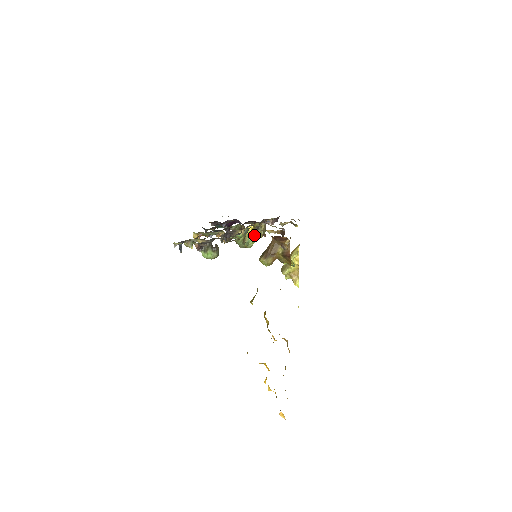
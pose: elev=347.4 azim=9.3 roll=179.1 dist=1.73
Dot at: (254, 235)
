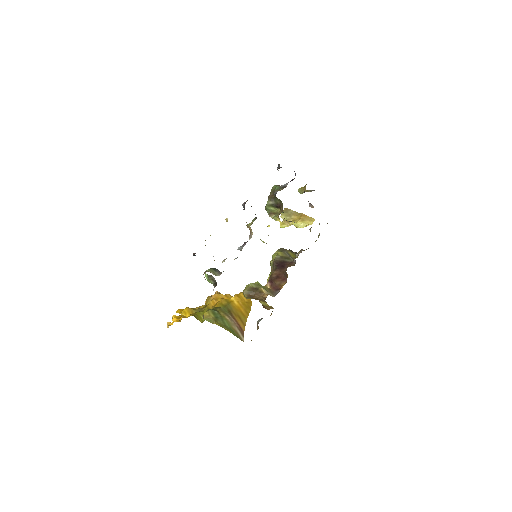
Dot at: occluded
